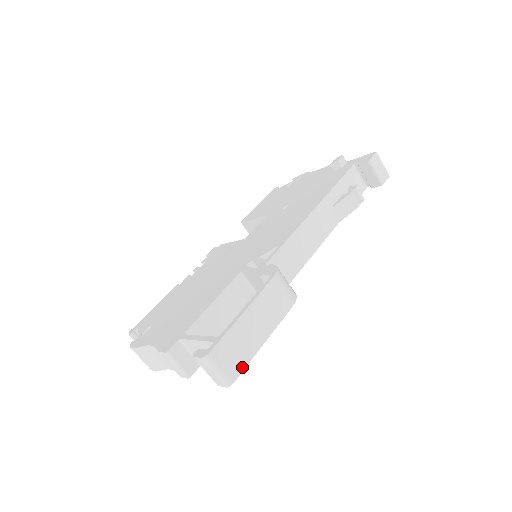
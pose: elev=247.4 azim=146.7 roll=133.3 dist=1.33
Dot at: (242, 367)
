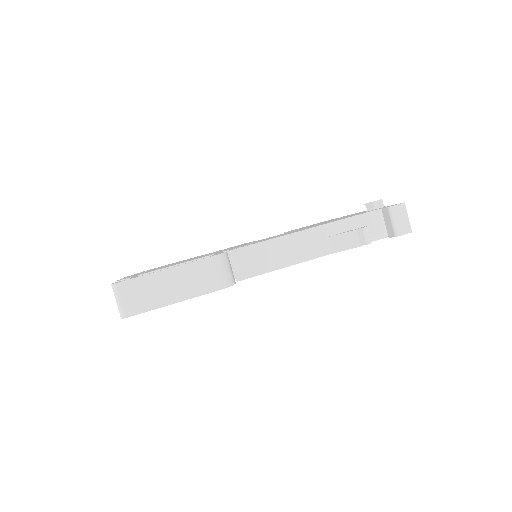
Dot at: (141, 310)
